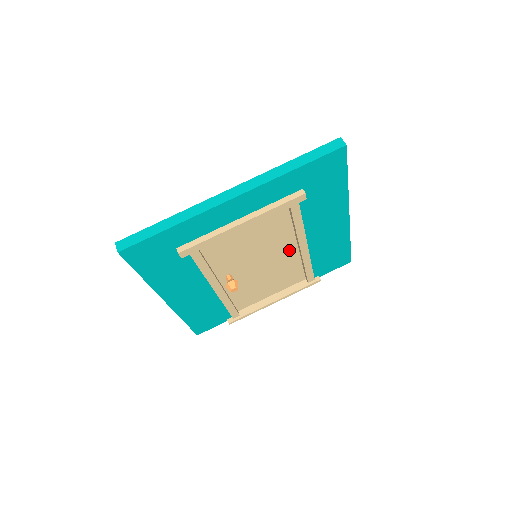
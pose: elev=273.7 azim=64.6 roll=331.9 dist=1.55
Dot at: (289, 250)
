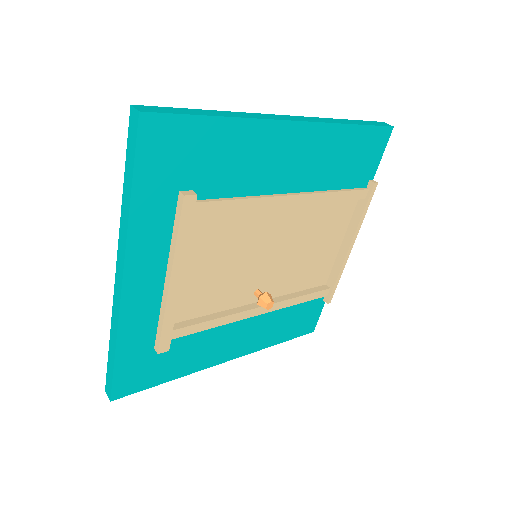
Dot at: (284, 215)
